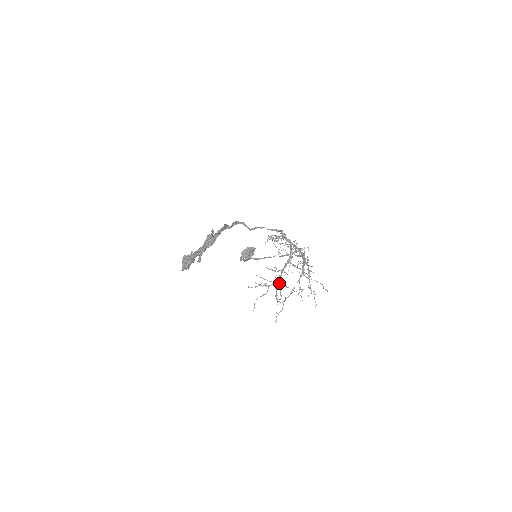
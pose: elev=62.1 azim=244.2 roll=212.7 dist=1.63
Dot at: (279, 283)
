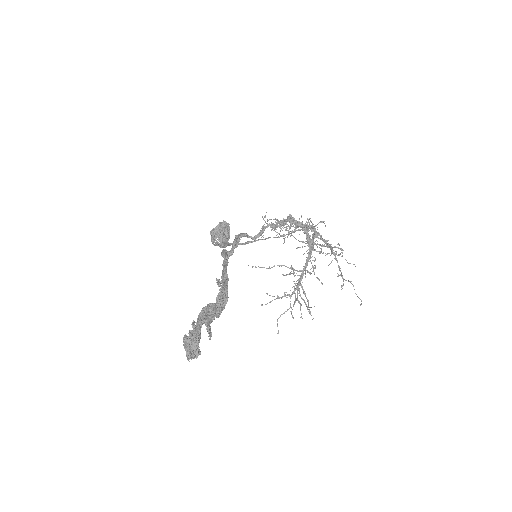
Dot at: (301, 286)
